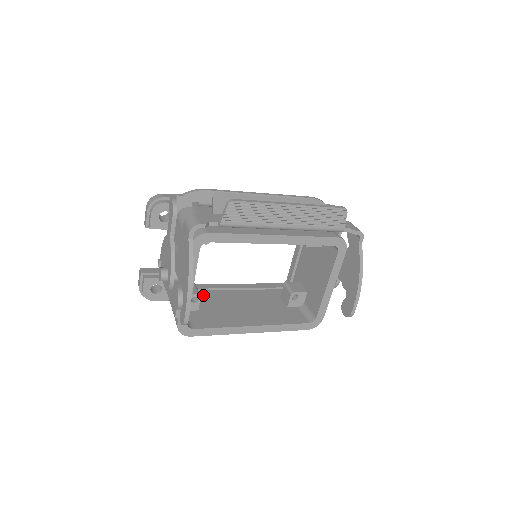
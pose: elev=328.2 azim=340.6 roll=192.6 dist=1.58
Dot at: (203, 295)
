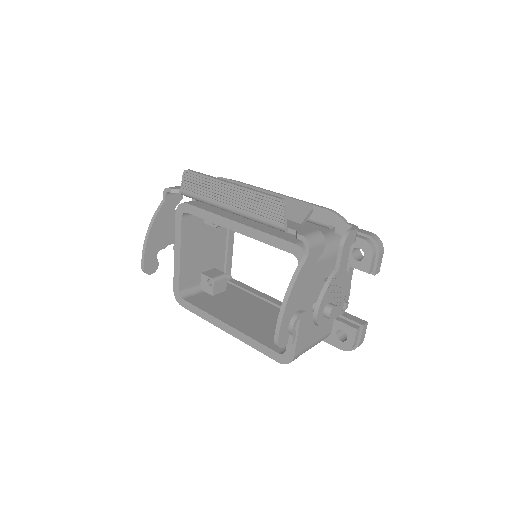
Dot at: (238, 292)
